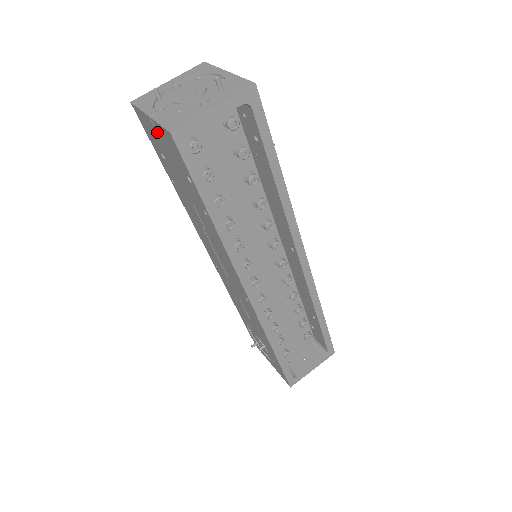
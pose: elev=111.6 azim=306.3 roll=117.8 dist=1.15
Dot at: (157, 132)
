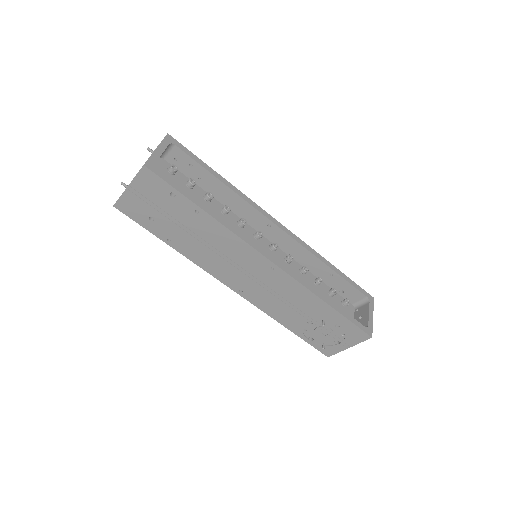
Dot at: (138, 192)
